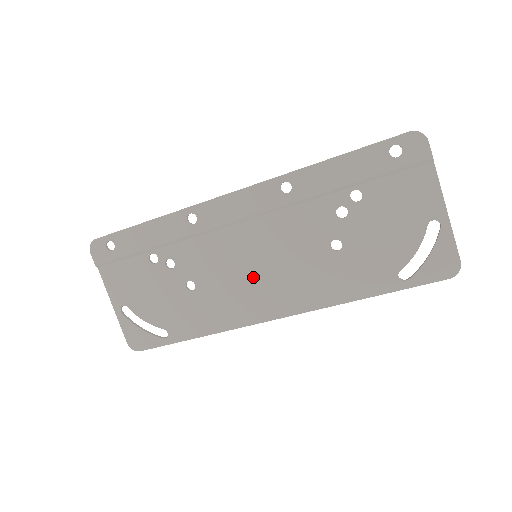
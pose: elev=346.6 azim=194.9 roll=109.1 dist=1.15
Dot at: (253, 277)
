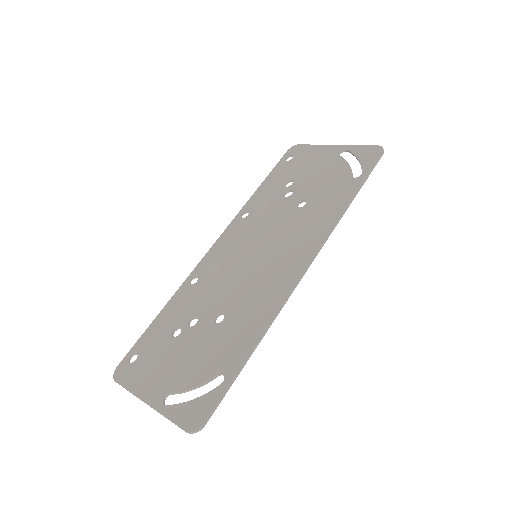
Dot at: (264, 266)
